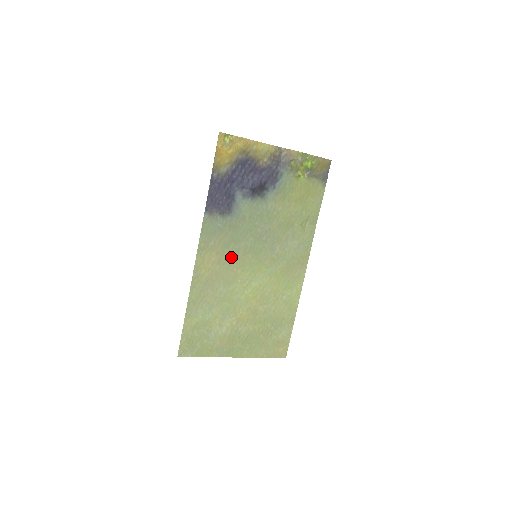
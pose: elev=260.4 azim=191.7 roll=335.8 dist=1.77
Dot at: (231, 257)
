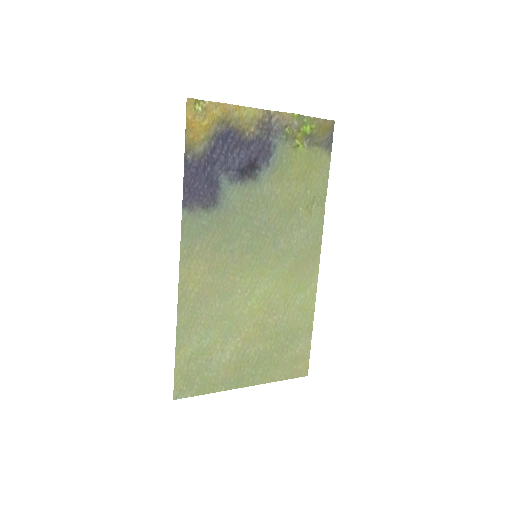
Dot at: (225, 262)
